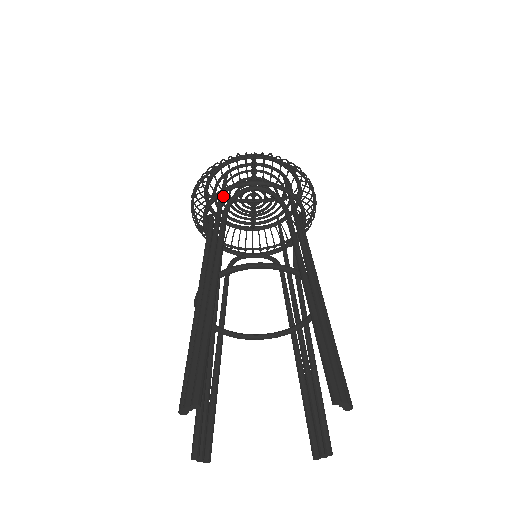
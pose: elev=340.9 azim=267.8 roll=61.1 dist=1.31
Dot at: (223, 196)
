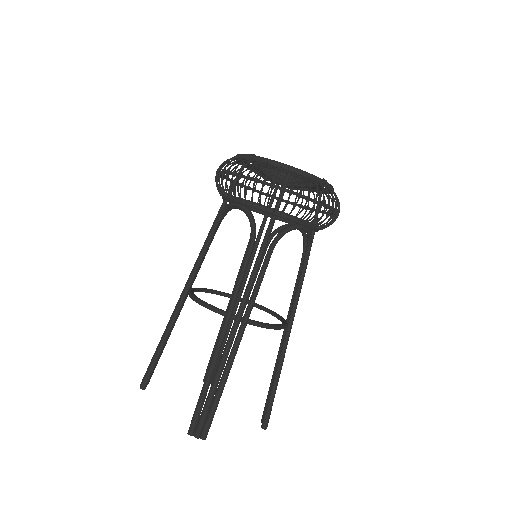
Dot at: (226, 200)
